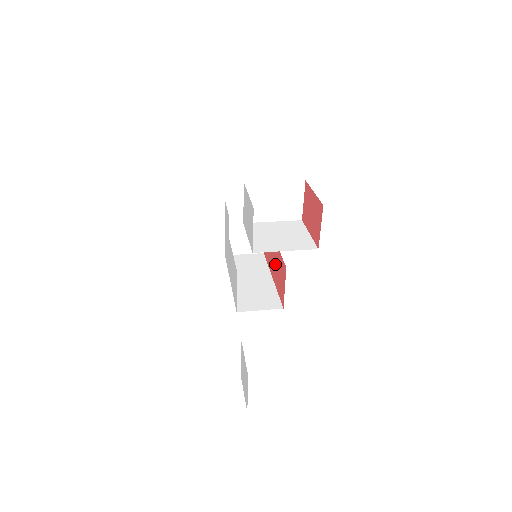
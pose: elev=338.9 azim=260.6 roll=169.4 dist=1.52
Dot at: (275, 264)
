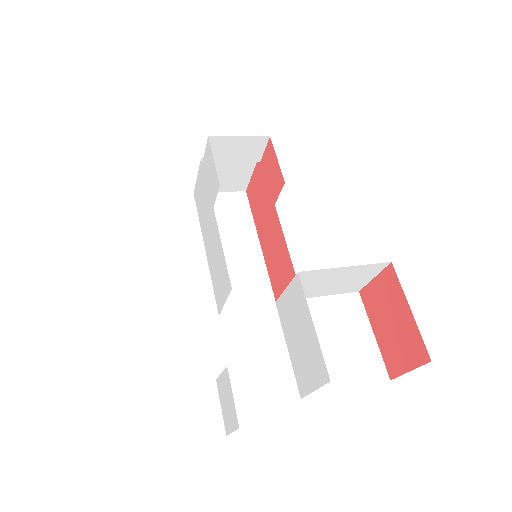
Dot at: (271, 241)
